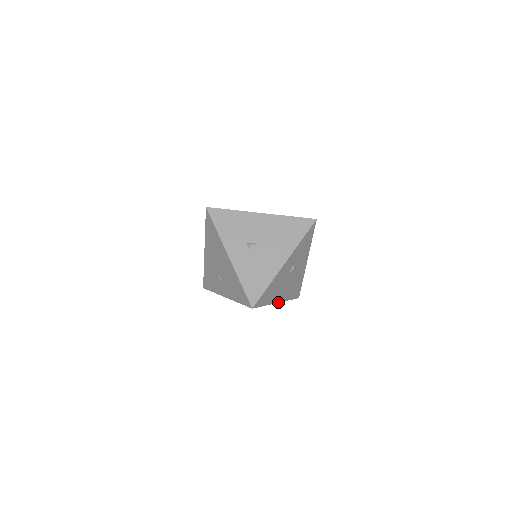
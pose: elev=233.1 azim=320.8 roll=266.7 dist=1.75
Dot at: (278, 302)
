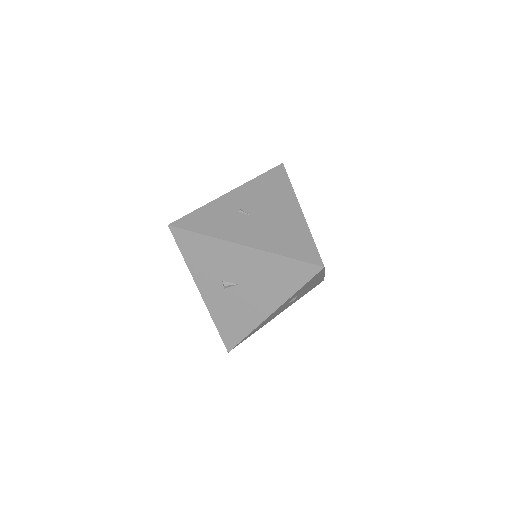
Dot at: occluded
